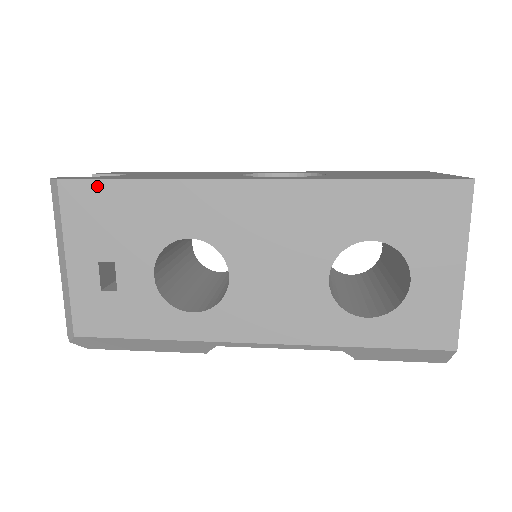
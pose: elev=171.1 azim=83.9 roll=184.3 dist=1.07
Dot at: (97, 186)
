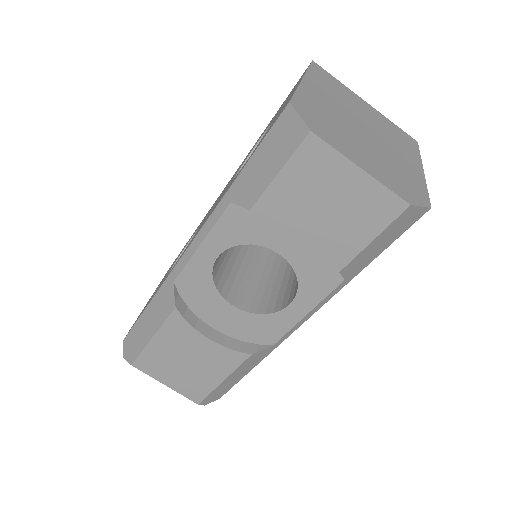
Dot at: occluded
